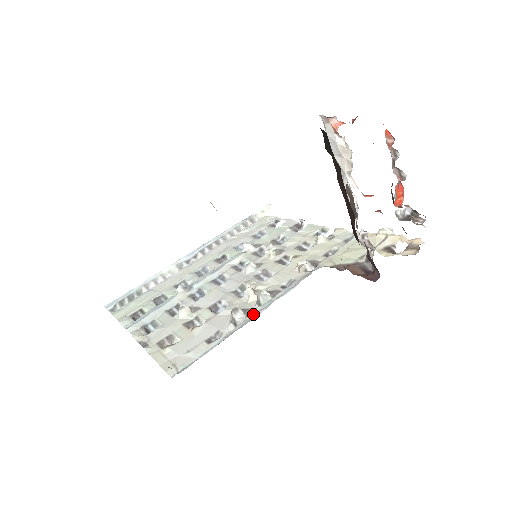
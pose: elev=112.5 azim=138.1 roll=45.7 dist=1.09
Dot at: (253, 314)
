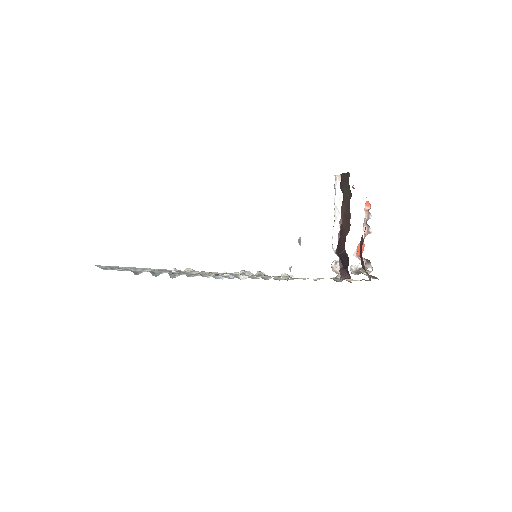
Dot at: (259, 275)
